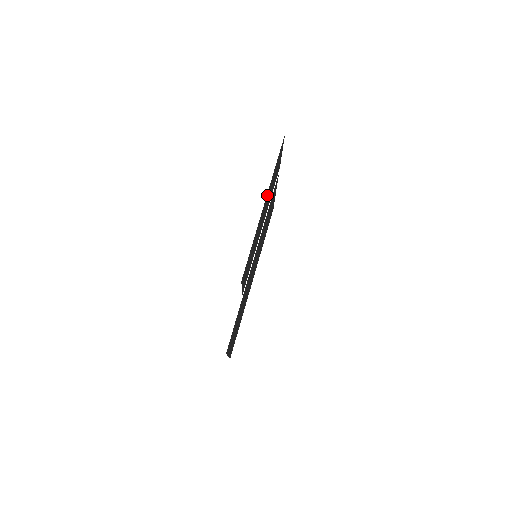
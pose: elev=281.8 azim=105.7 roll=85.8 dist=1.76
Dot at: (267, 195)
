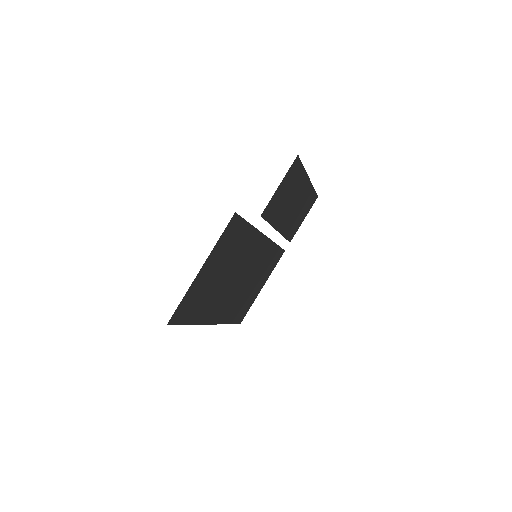
Dot at: (307, 188)
